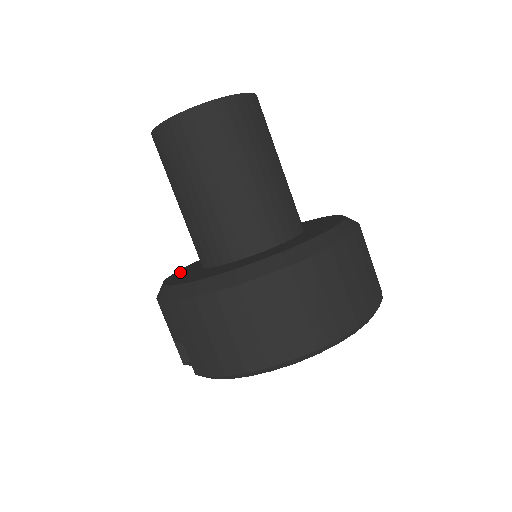
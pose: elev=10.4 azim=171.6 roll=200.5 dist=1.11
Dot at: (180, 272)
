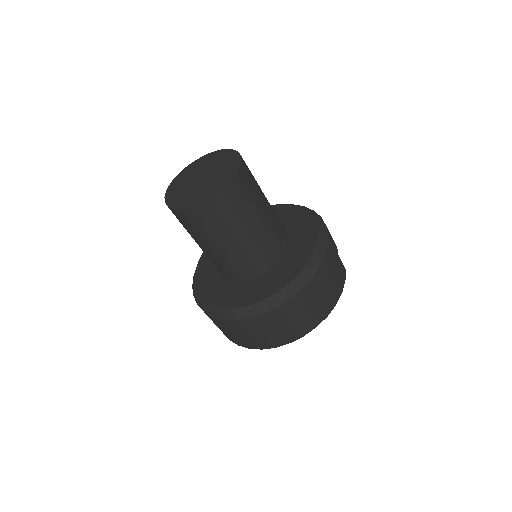
Dot at: occluded
